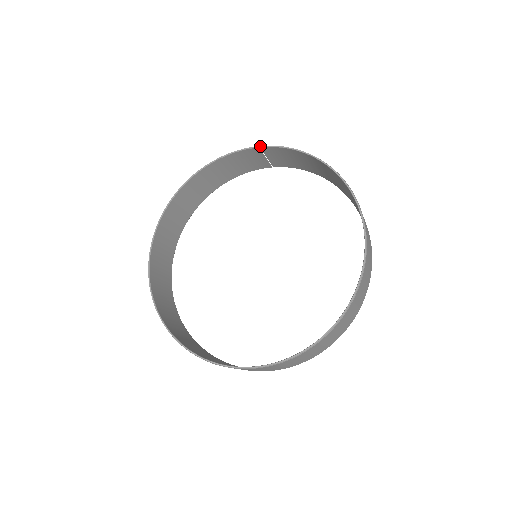
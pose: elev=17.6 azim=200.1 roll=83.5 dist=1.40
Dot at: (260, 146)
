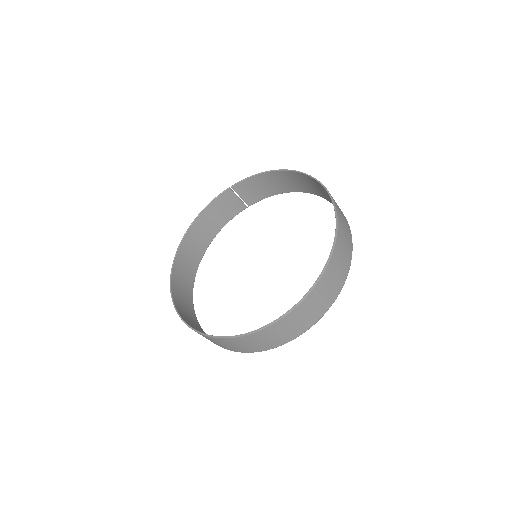
Dot at: (231, 186)
